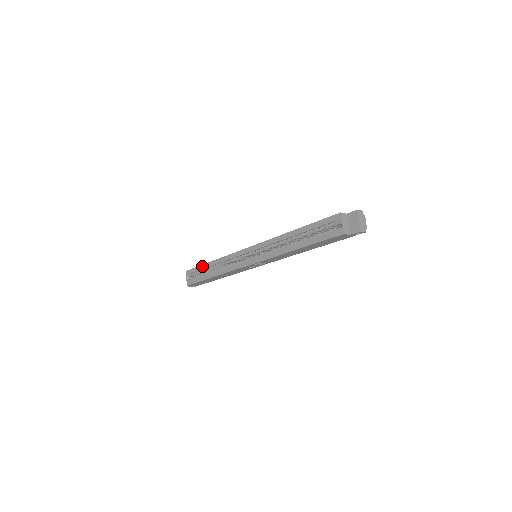
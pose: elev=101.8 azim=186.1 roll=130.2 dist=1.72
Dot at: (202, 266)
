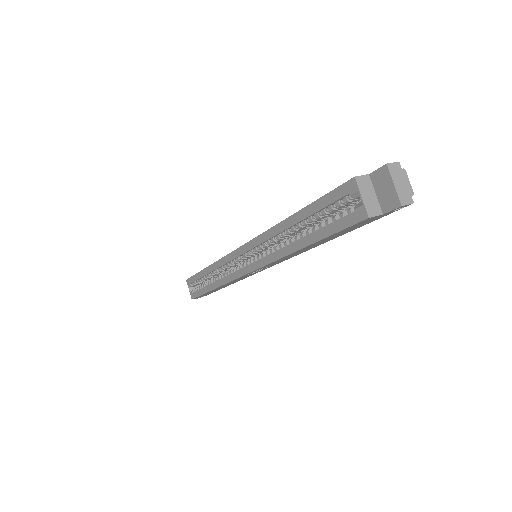
Dot at: (199, 274)
